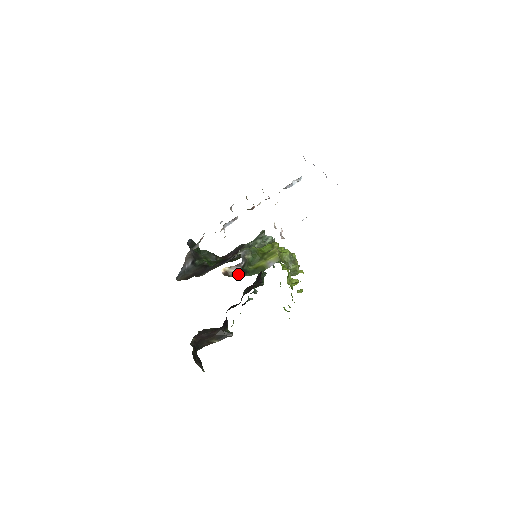
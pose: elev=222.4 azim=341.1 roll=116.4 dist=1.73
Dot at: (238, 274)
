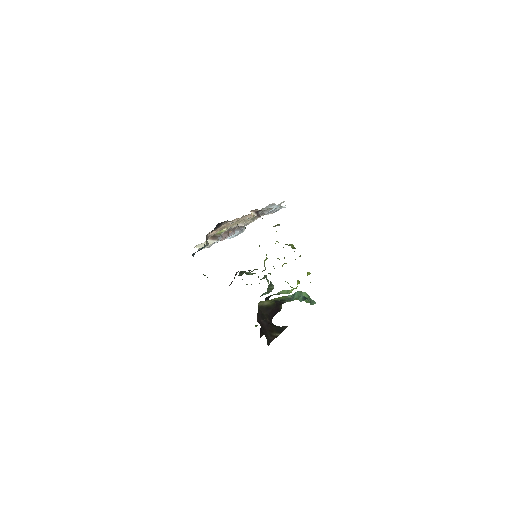
Dot at: occluded
